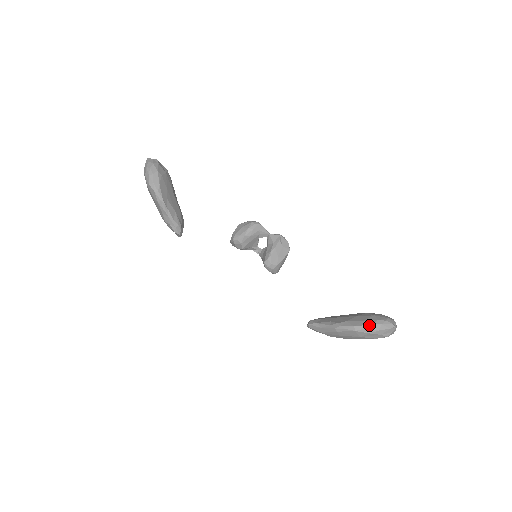
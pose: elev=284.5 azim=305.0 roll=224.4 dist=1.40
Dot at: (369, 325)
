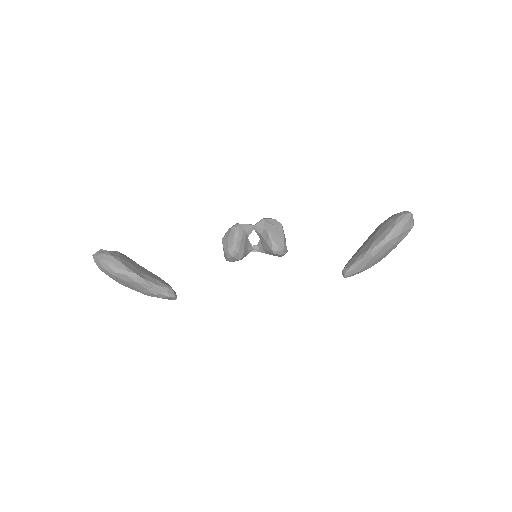
Dot at: (394, 228)
